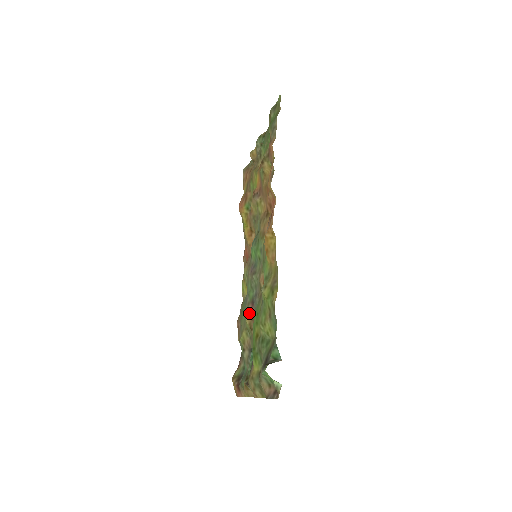
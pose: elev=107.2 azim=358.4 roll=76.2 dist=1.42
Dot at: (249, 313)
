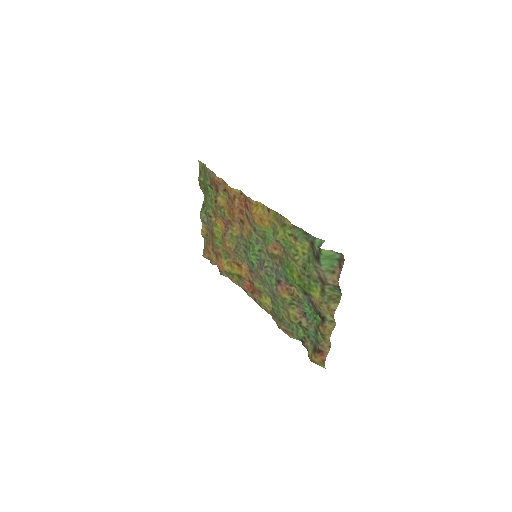
Dot at: (282, 291)
